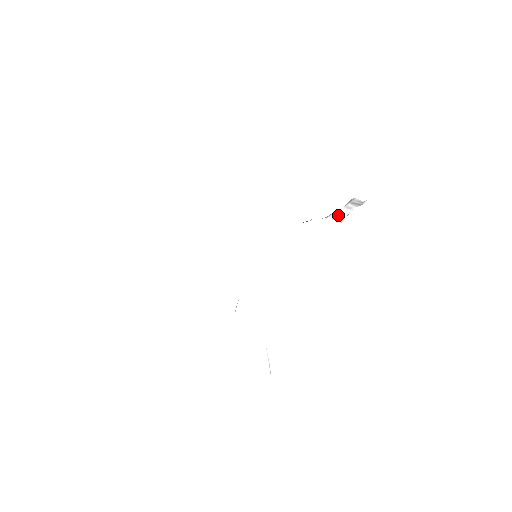
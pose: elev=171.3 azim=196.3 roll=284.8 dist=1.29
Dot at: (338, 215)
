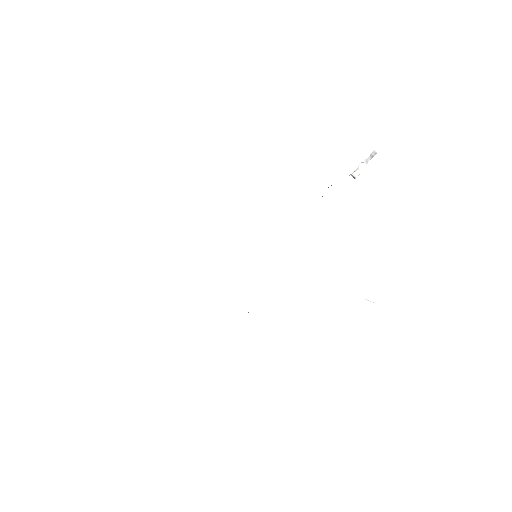
Dot at: (358, 170)
